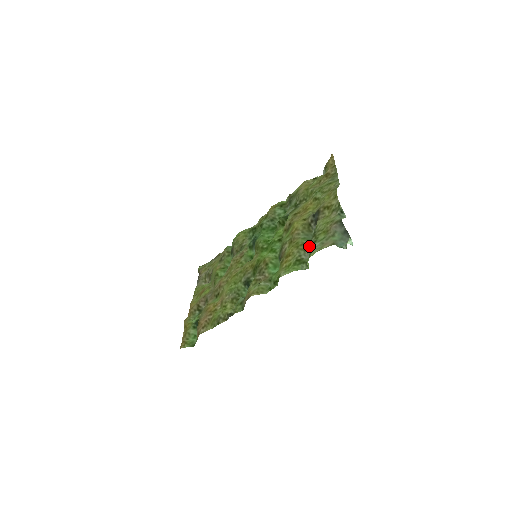
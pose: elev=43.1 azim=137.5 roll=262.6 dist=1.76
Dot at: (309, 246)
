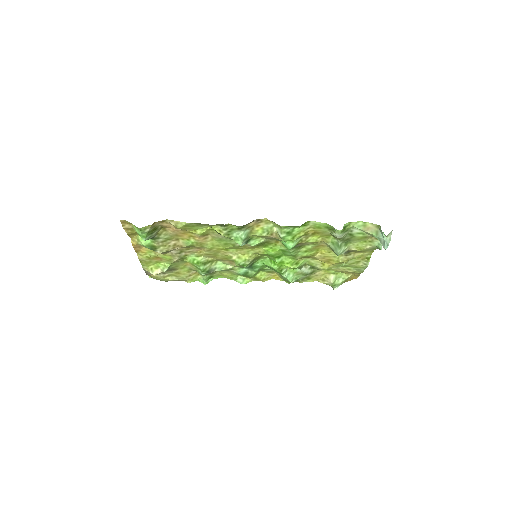
Dot at: (341, 239)
